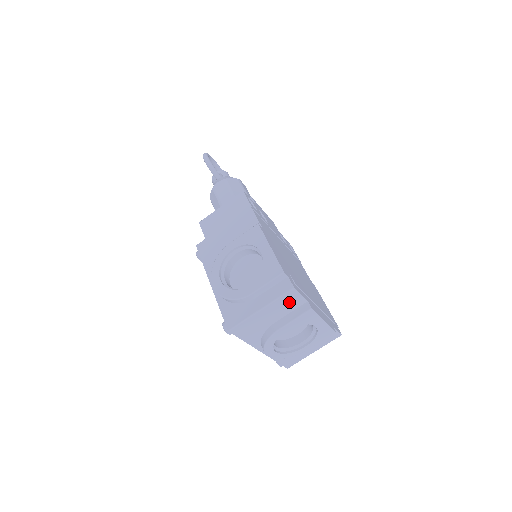
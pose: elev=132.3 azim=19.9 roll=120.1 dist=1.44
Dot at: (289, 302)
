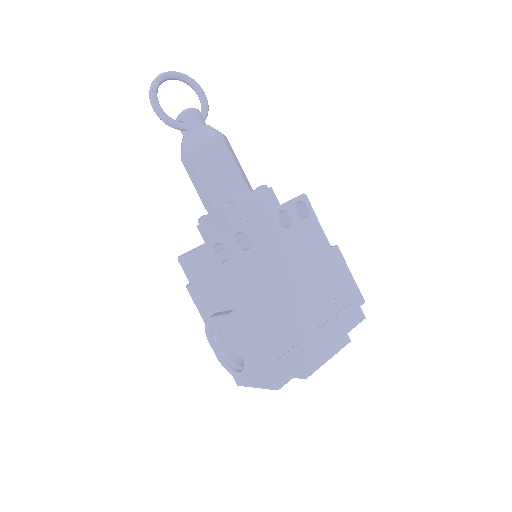
Dot at: occluded
